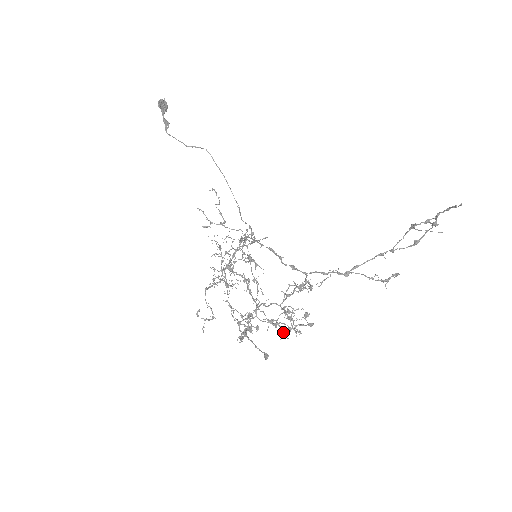
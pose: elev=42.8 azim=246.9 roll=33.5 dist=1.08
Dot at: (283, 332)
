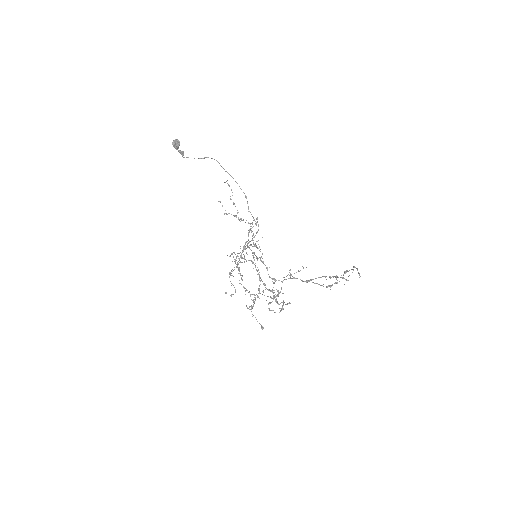
Dot at: occluded
